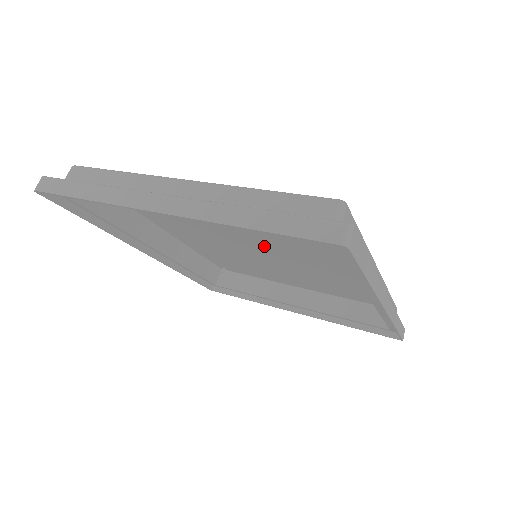
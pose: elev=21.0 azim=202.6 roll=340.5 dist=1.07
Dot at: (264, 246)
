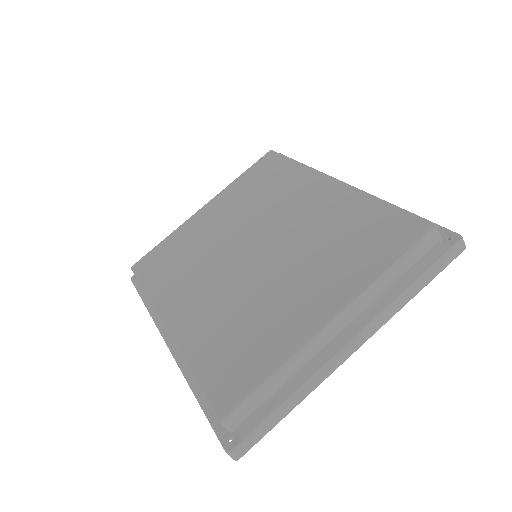
Dot at: (270, 250)
